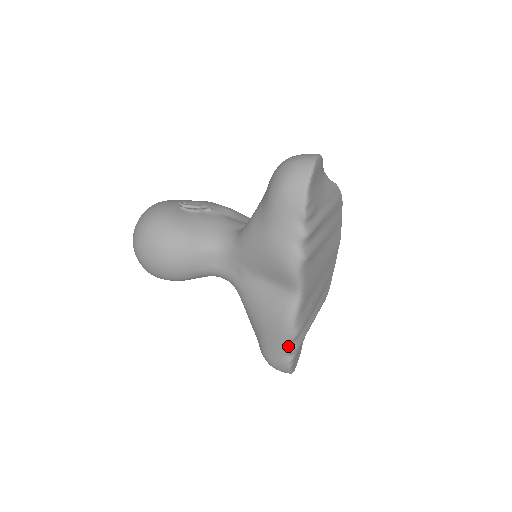
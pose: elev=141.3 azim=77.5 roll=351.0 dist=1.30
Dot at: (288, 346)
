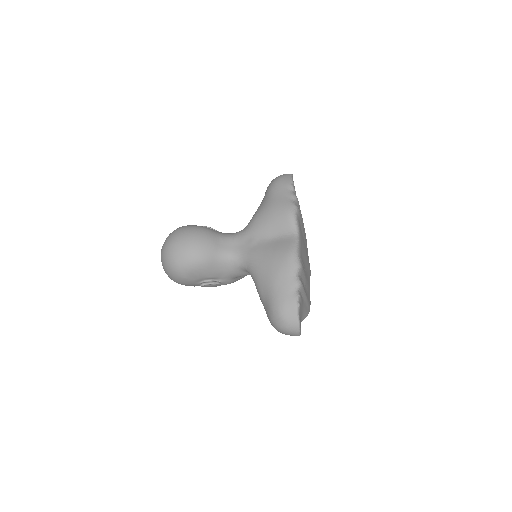
Dot at: (295, 277)
